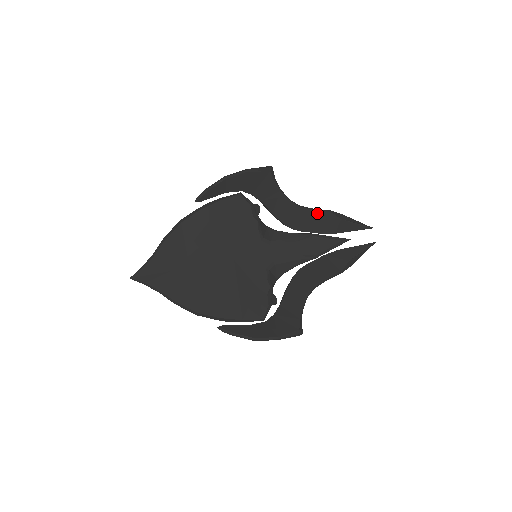
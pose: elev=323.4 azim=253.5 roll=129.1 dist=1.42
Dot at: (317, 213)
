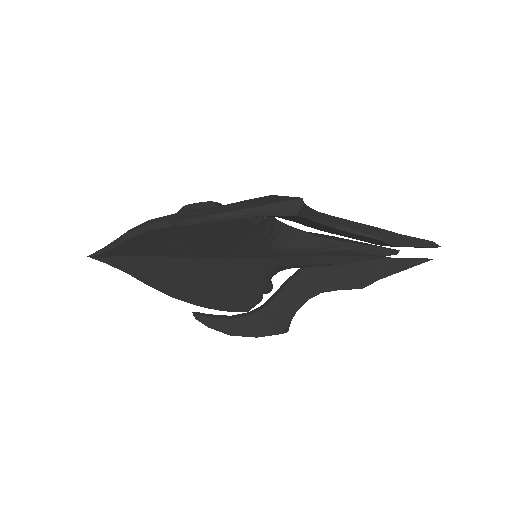
Dot at: (360, 236)
